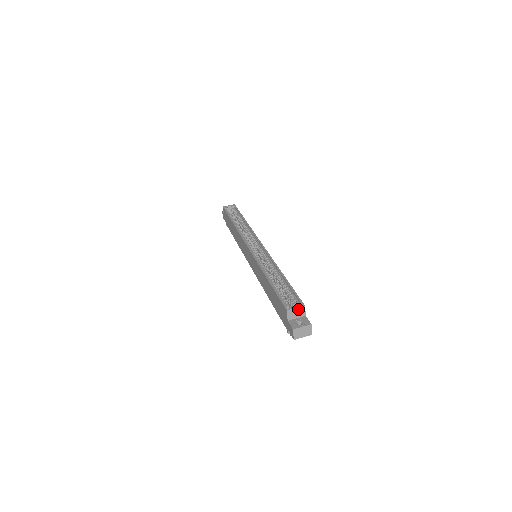
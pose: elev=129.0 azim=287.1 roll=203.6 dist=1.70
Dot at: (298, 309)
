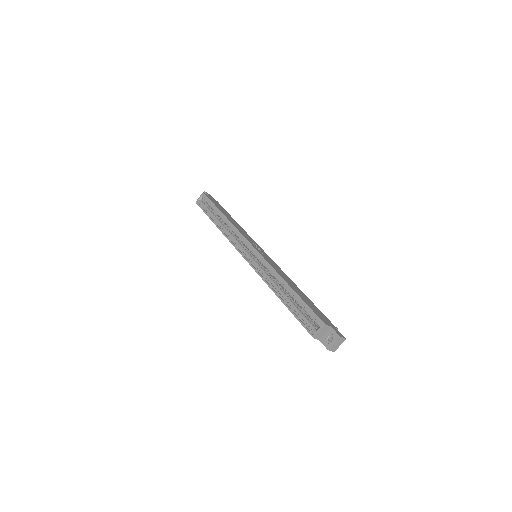
Dot at: (321, 330)
